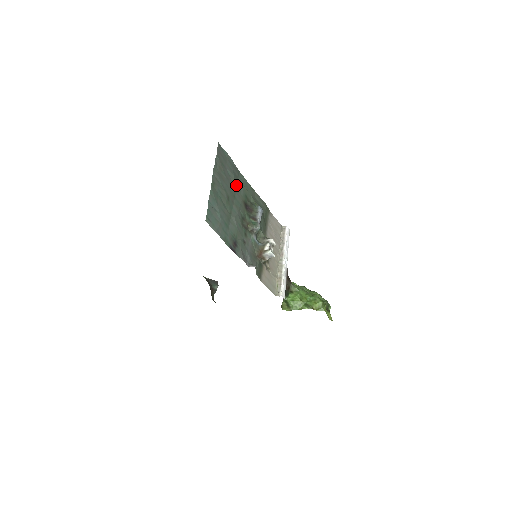
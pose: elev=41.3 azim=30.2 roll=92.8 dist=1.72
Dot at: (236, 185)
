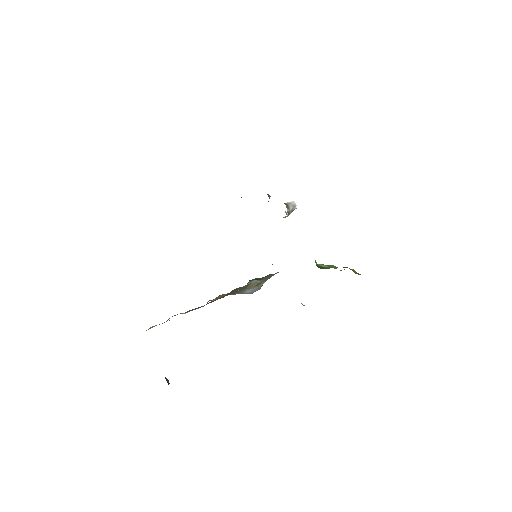
Dot at: occluded
